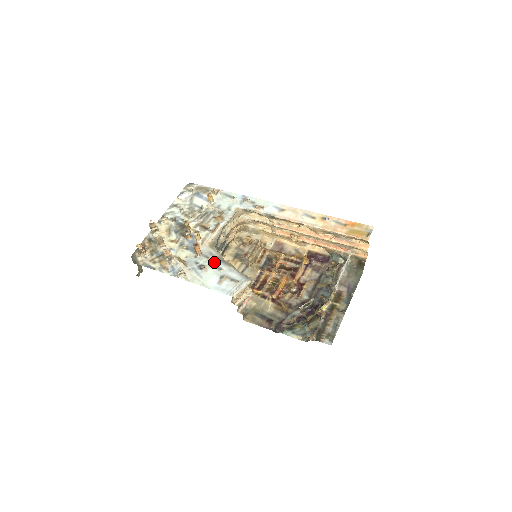
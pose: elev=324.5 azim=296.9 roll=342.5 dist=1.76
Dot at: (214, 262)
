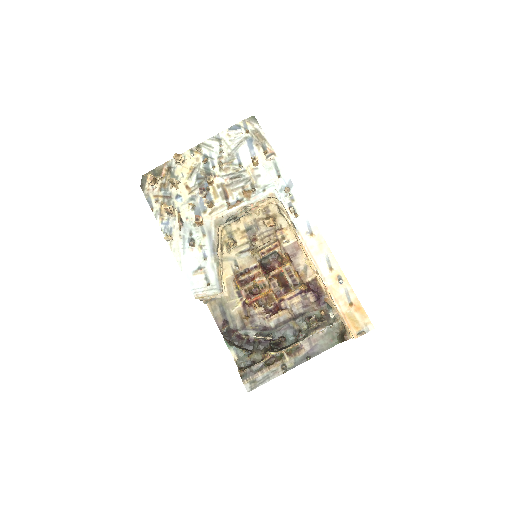
Dot at: (205, 245)
